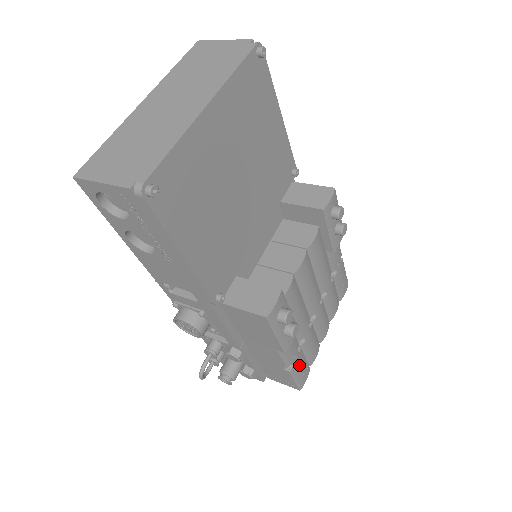
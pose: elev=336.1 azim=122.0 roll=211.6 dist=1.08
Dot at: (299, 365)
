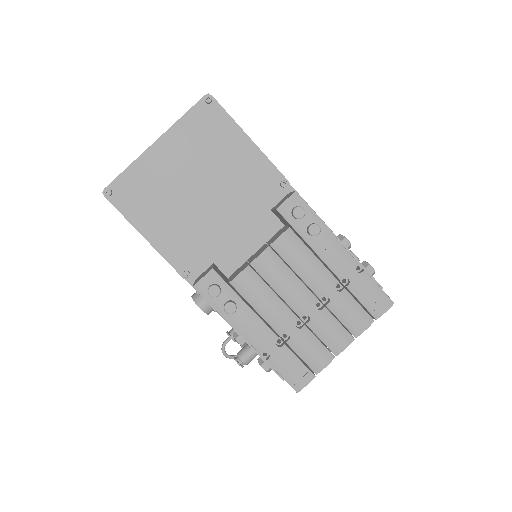
Dot at: (284, 361)
